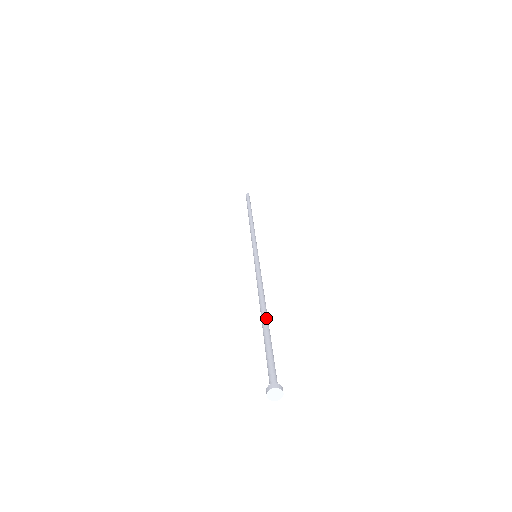
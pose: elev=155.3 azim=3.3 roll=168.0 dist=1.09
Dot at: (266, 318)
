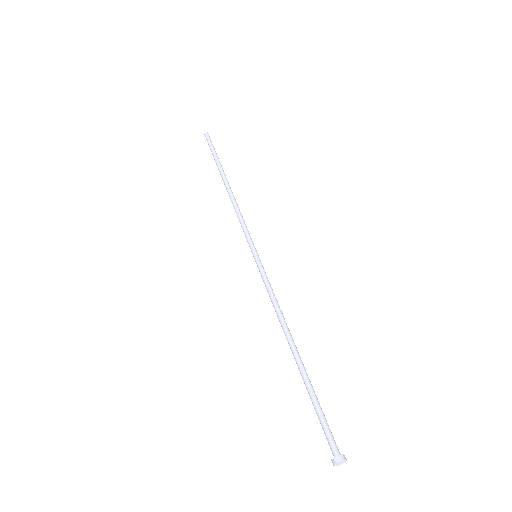
Dot at: (299, 362)
